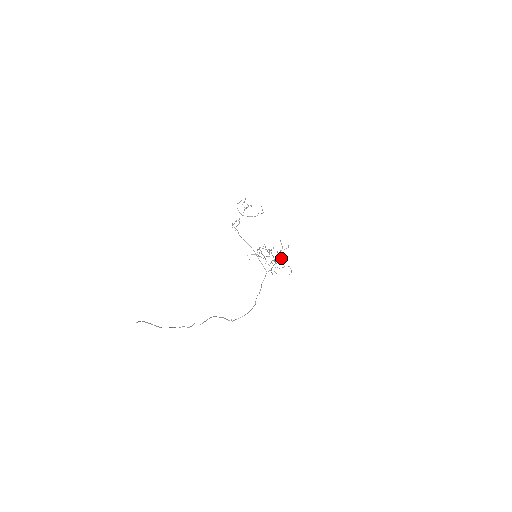
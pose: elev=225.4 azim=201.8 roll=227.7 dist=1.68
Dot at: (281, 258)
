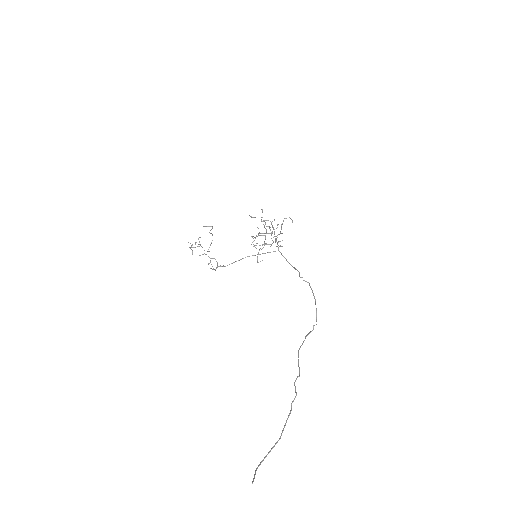
Dot at: occluded
